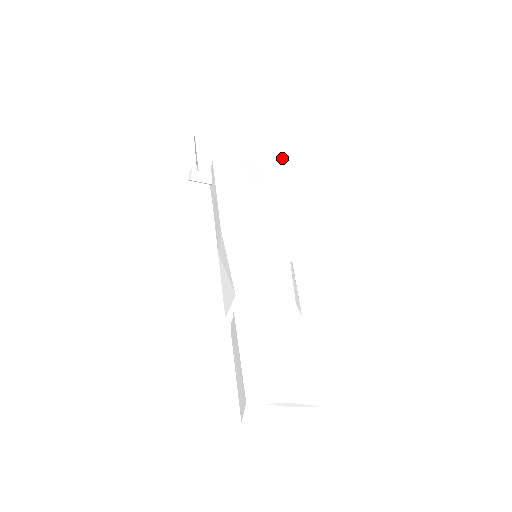
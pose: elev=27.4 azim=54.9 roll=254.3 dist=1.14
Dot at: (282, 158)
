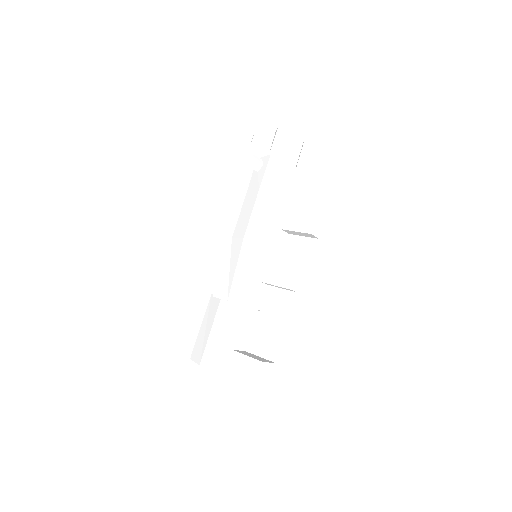
Dot at: (317, 214)
